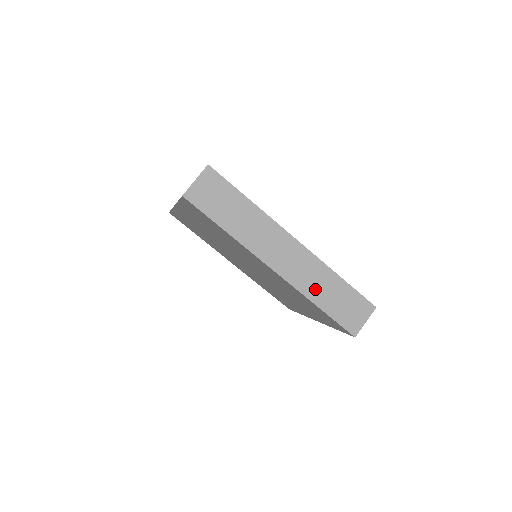
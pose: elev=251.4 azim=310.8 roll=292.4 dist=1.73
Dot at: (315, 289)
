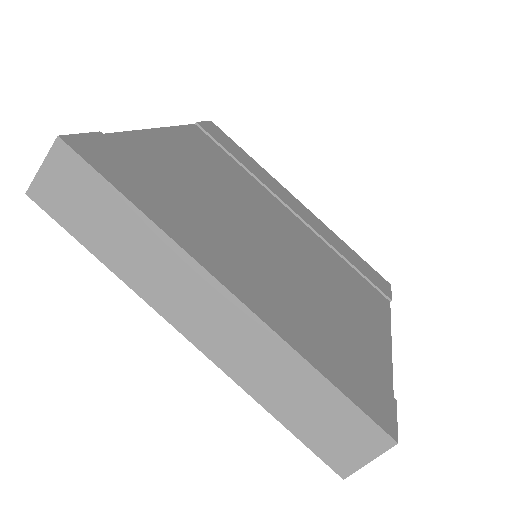
Dot at: (265, 383)
